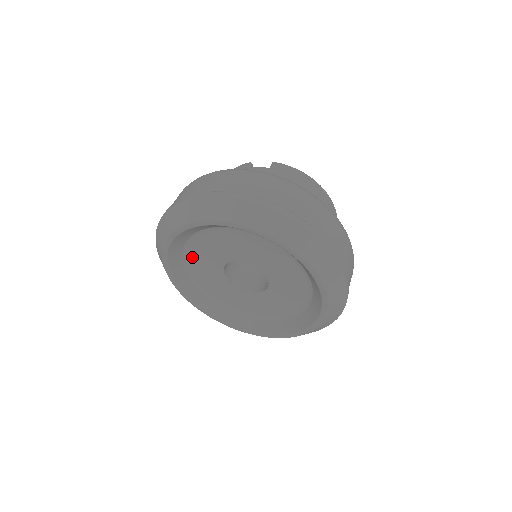
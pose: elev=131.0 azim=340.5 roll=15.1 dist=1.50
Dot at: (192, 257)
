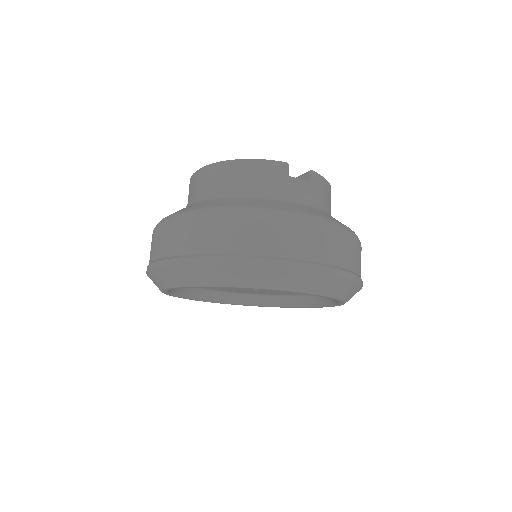
Dot at: occluded
